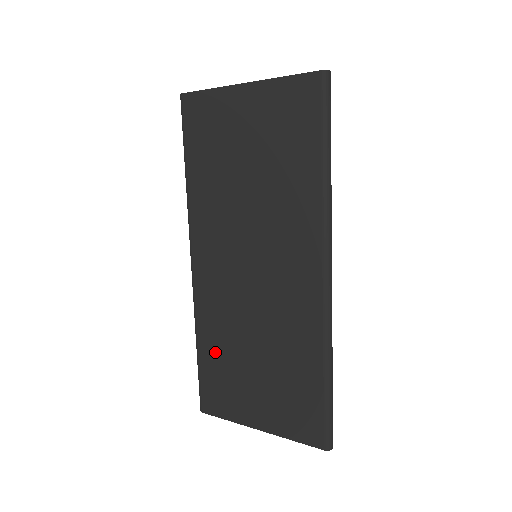
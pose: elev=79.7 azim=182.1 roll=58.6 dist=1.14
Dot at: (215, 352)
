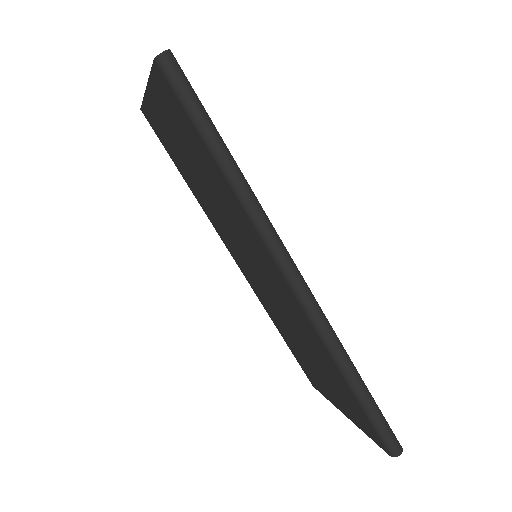
Dot at: (287, 339)
